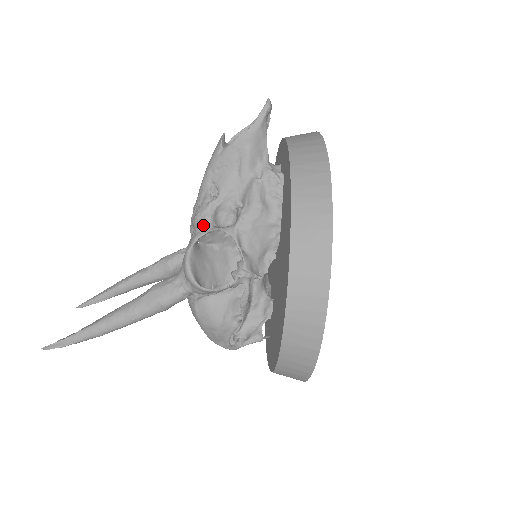
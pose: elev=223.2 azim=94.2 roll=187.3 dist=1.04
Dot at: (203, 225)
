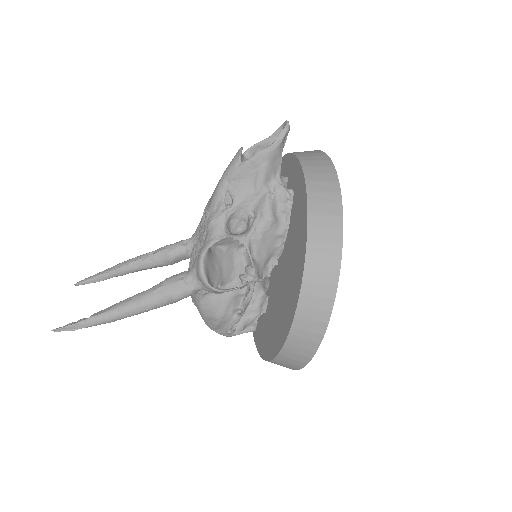
Dot at: (218, 231)
